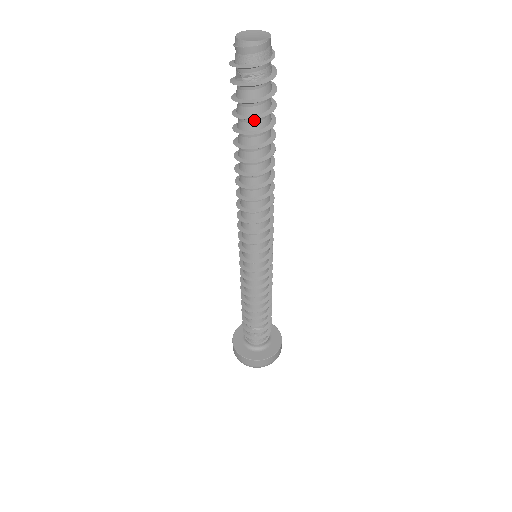
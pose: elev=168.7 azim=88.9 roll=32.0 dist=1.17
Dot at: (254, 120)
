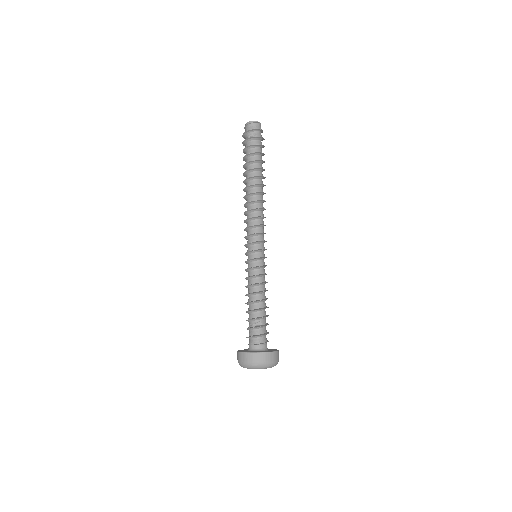
Dot at: (254, 156)
